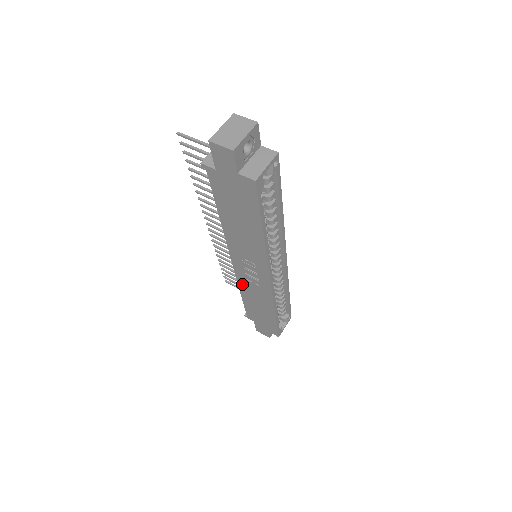
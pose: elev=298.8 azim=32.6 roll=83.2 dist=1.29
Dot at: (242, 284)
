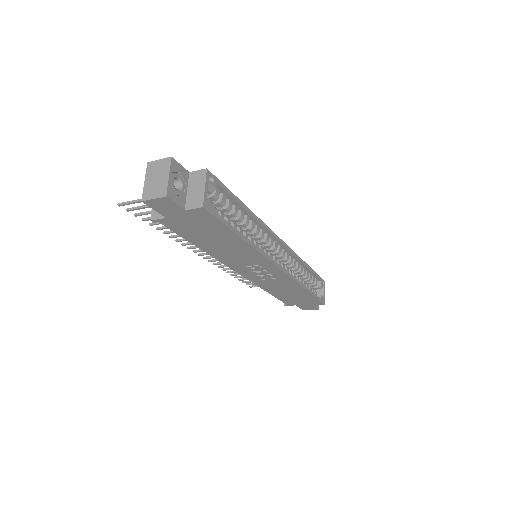
Dot at: (262, 285)
